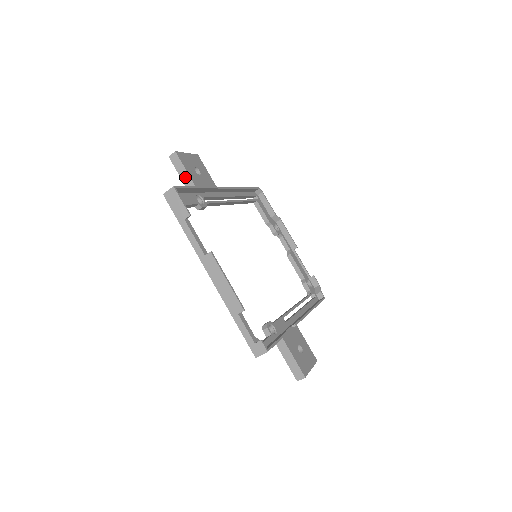
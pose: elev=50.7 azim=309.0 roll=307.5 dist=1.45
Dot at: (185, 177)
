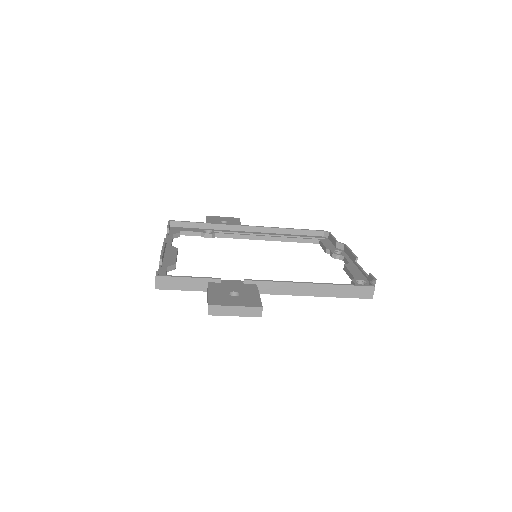
Dot at: occluded
